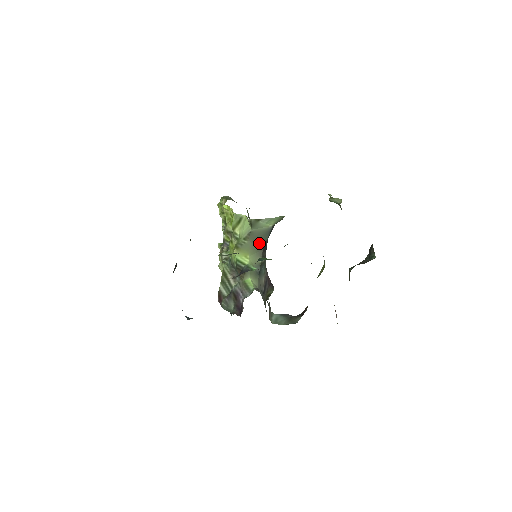
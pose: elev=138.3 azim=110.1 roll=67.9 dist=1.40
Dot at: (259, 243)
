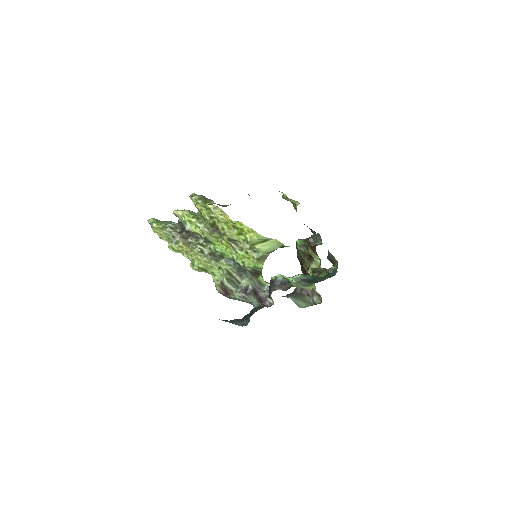
Dot at: occluded
